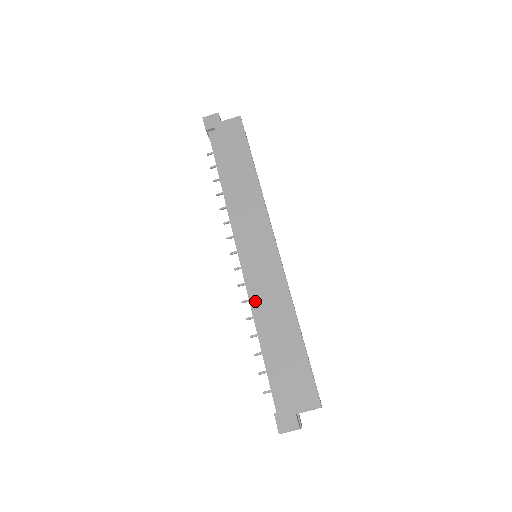
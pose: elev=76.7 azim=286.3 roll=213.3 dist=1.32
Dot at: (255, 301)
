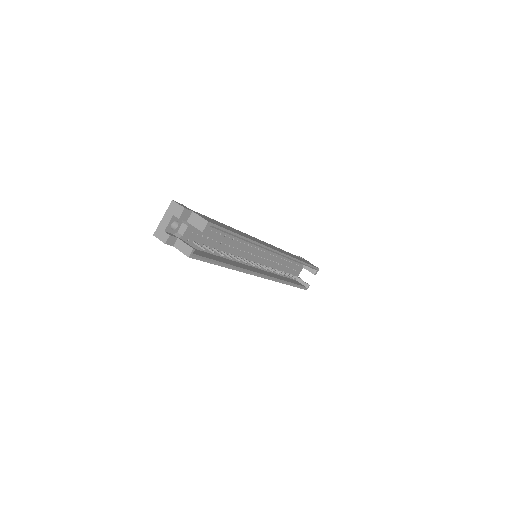
Dot at: occluded
